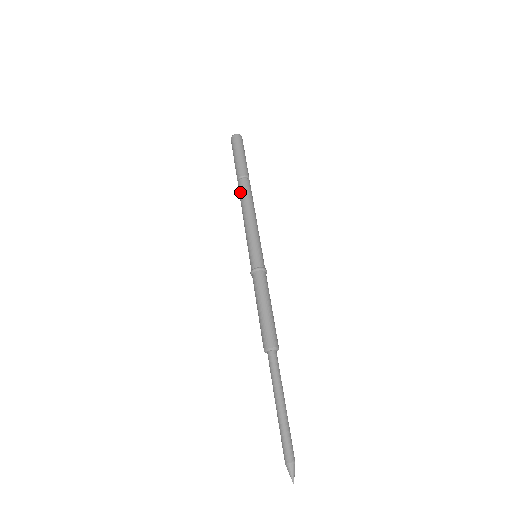
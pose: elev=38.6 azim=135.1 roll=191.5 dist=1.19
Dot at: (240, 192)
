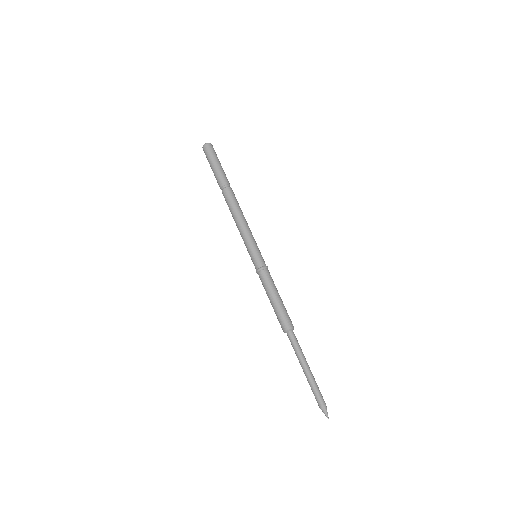
Dot at: (228, 200)
